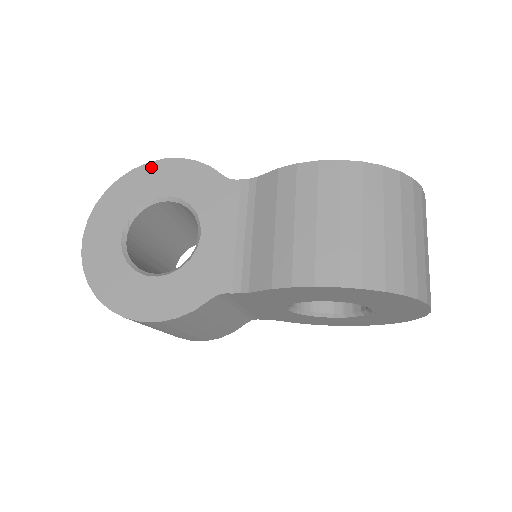
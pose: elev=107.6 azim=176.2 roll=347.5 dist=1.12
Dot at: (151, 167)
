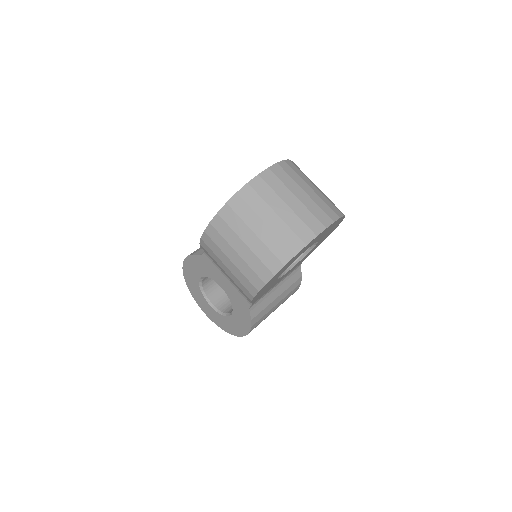
Dot at: (185, 270)
